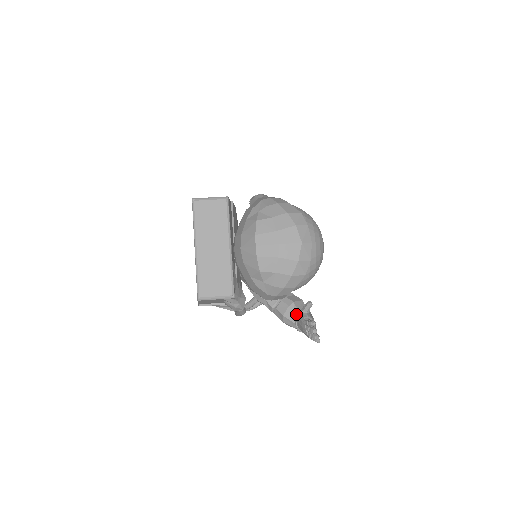
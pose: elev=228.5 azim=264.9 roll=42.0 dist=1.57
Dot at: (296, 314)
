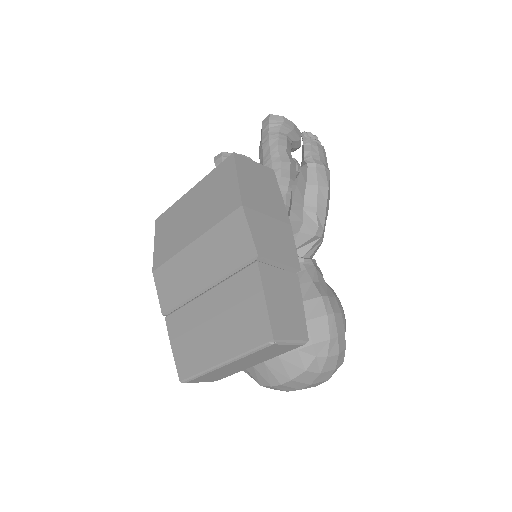
Dot at: occluded
